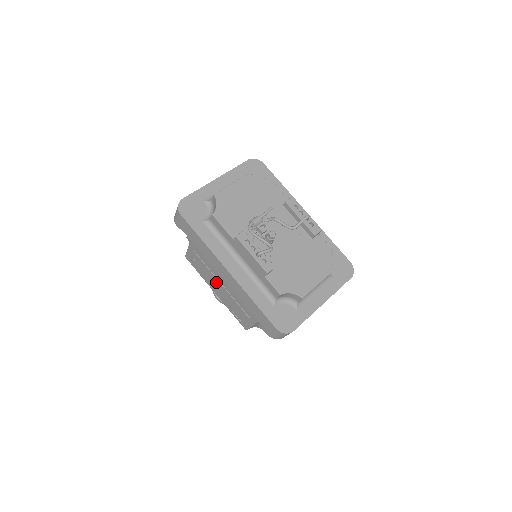
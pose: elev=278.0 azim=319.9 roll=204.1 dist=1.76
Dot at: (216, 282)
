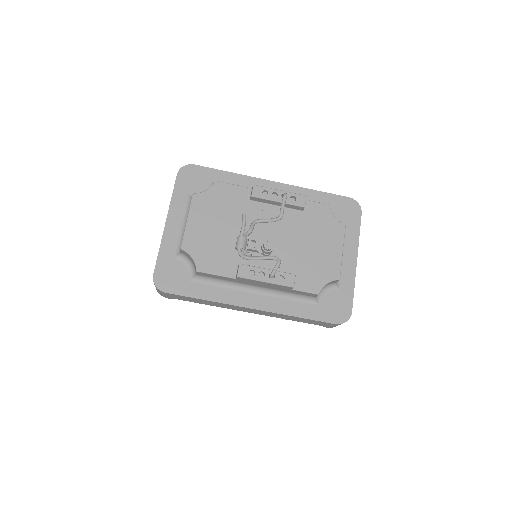
Dot at: occluded
